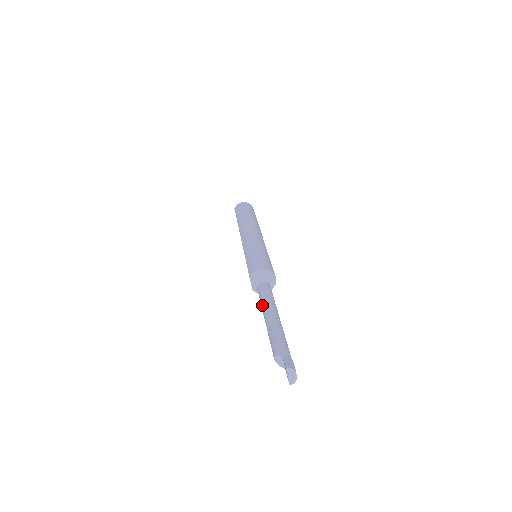
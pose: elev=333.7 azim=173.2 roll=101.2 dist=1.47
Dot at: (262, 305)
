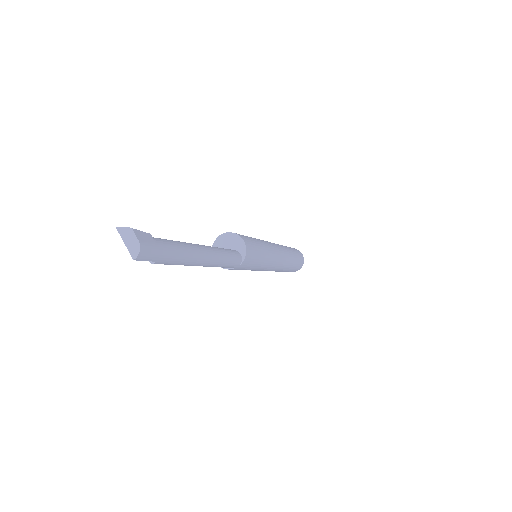
Dot at: occluded
